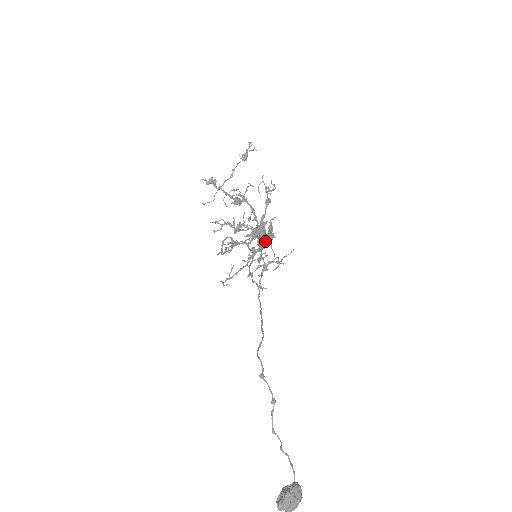
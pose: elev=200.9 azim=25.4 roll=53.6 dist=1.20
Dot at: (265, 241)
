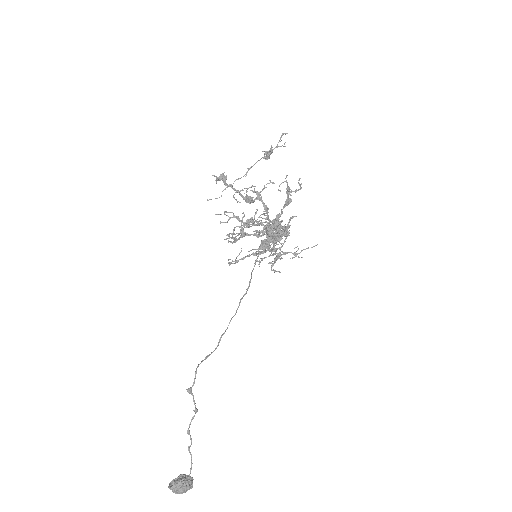
Dot at: (269, 244)
